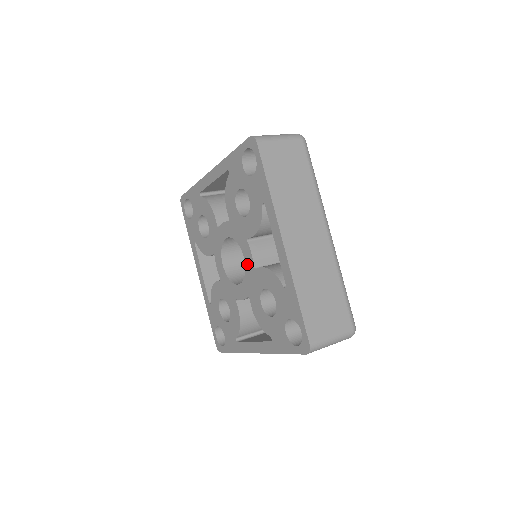
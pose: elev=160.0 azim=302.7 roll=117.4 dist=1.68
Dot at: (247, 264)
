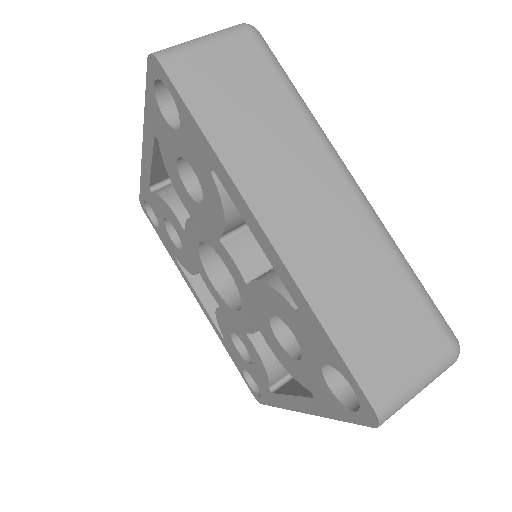
Dot at: (235, 279)
